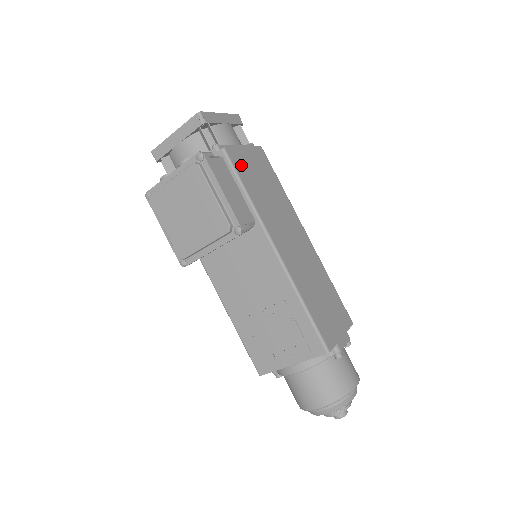
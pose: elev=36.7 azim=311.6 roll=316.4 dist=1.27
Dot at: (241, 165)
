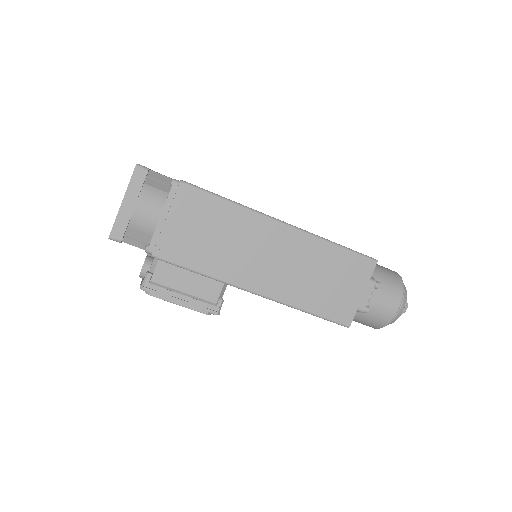
Dot at: (177, 249)
